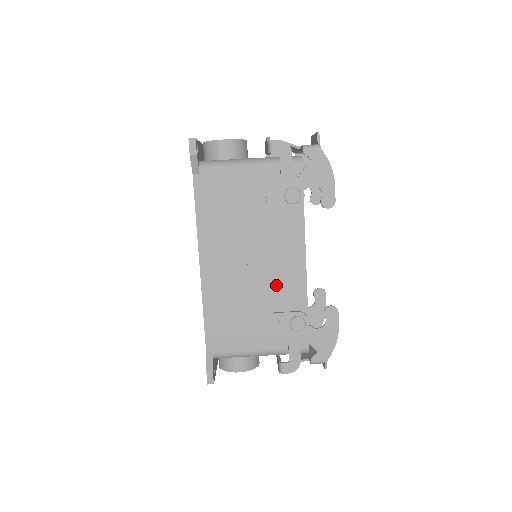
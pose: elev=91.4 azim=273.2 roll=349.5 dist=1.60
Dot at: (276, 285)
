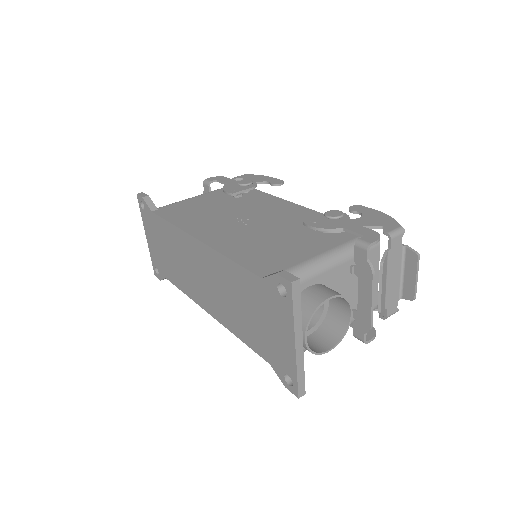
Dot at: (286, 220)
